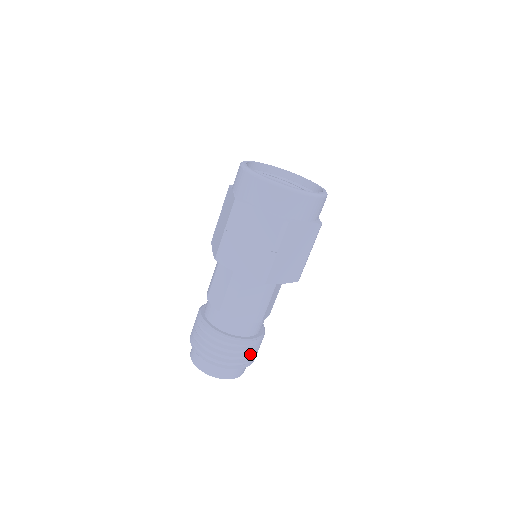
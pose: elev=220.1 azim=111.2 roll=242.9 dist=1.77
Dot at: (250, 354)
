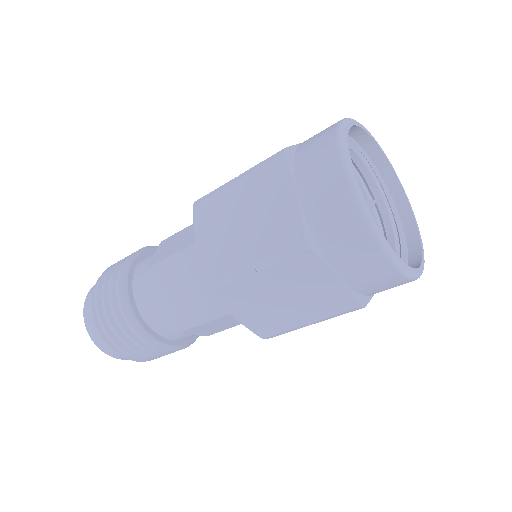
Dot at: (139, 350)
